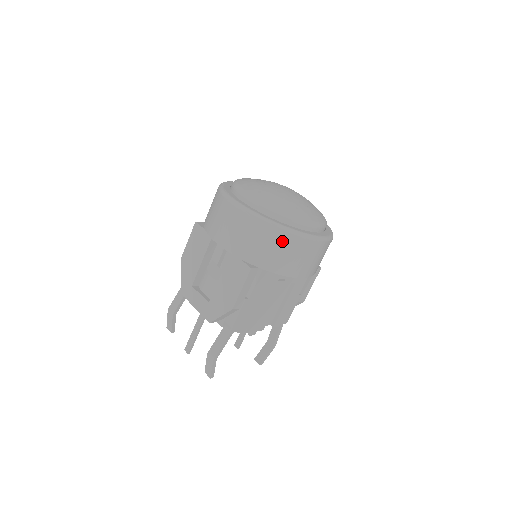
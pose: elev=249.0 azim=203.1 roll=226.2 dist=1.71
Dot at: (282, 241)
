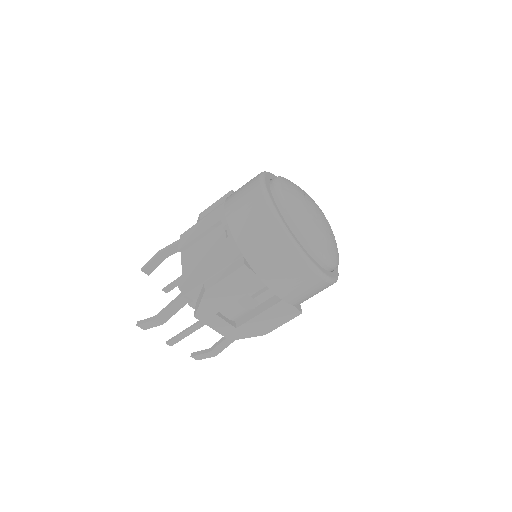
Dot at: occluded
